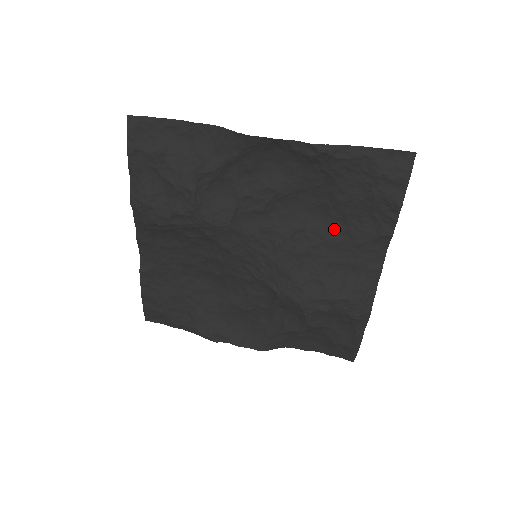
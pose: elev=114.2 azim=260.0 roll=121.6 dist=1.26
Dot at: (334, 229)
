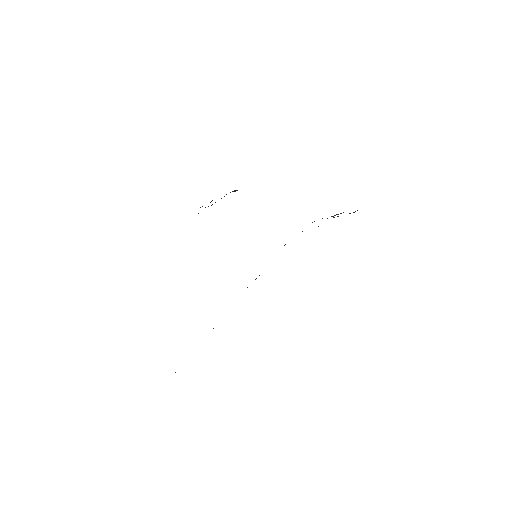
Dot at: occluded
